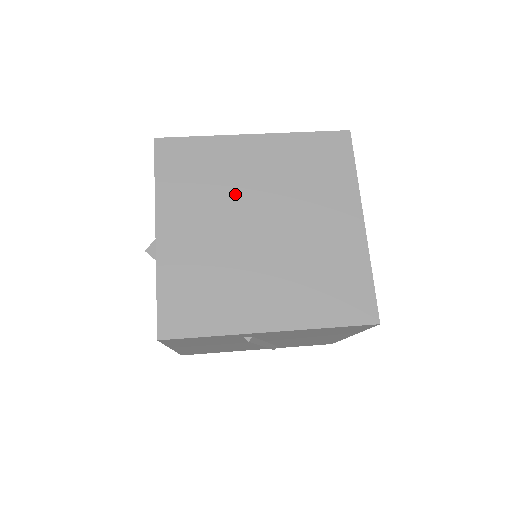
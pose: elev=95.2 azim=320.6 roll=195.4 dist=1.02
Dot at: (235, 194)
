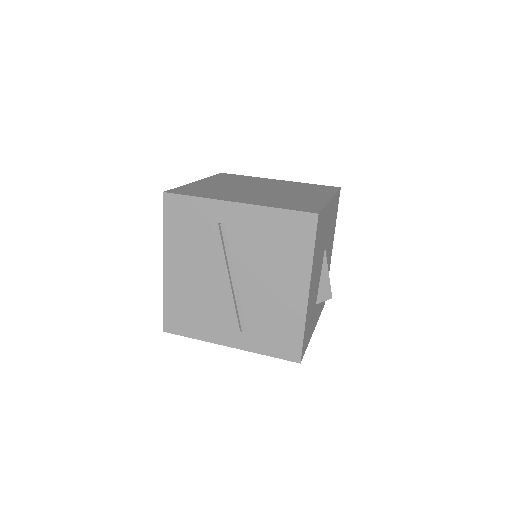
Dot at: (253, 184)
